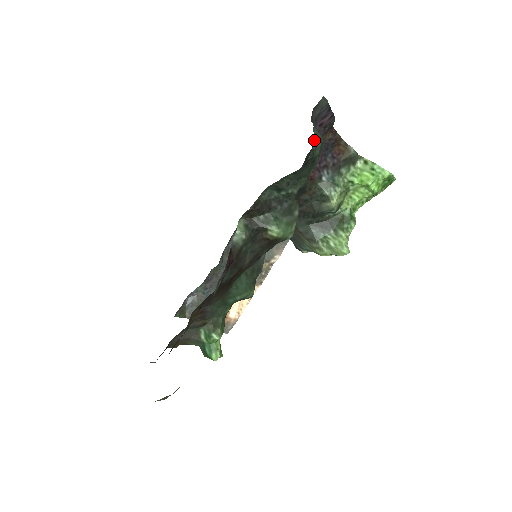
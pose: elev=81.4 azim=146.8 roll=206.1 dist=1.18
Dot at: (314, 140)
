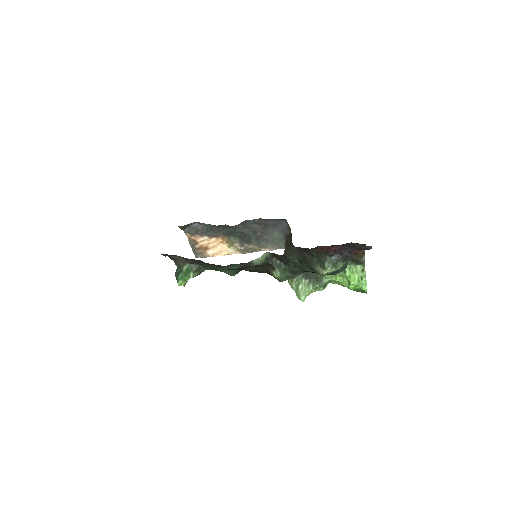
Dot at: (341, 267)
